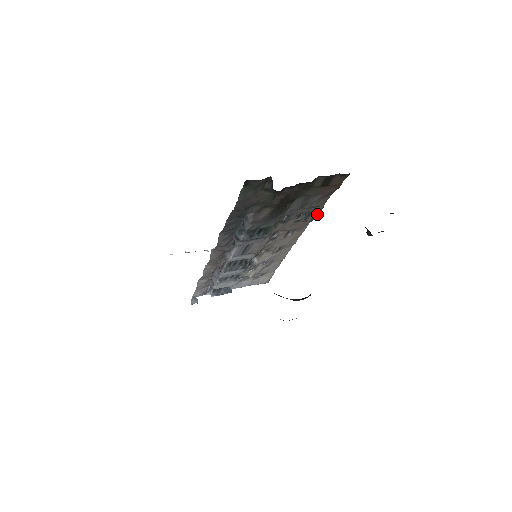
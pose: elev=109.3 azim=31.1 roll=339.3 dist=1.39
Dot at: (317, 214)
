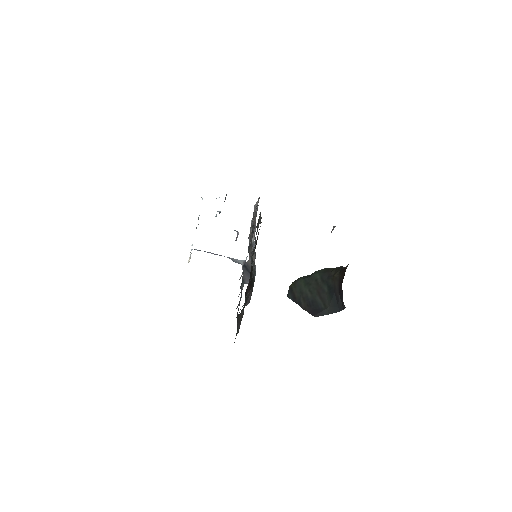
Dot at: (259, 214)
